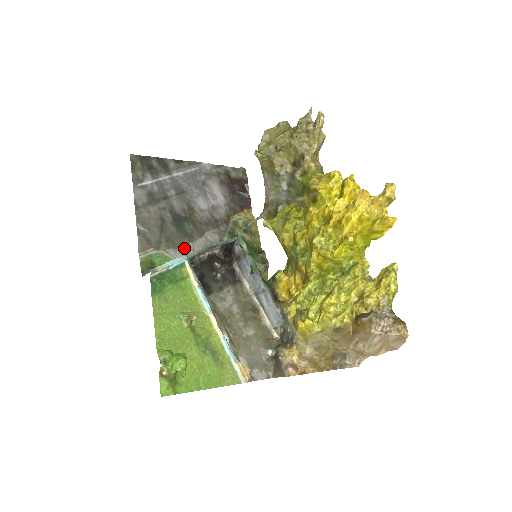
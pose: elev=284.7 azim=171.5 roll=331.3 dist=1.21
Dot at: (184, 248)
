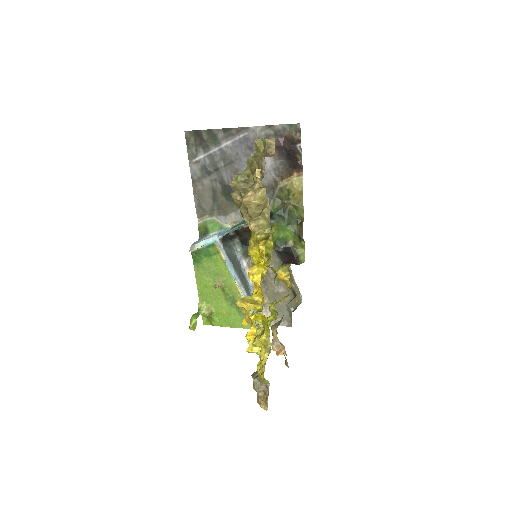
Dot at: (233, 214)
